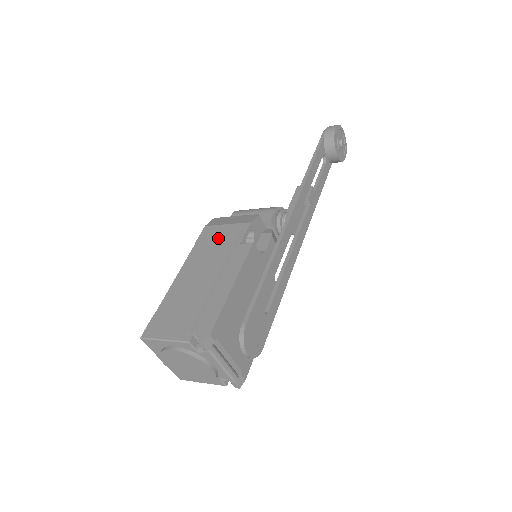
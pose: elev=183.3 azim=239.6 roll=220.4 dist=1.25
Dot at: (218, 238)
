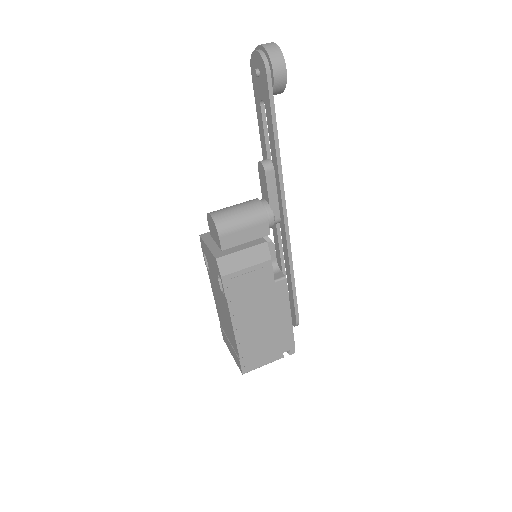
Dot at: (249, 285)
